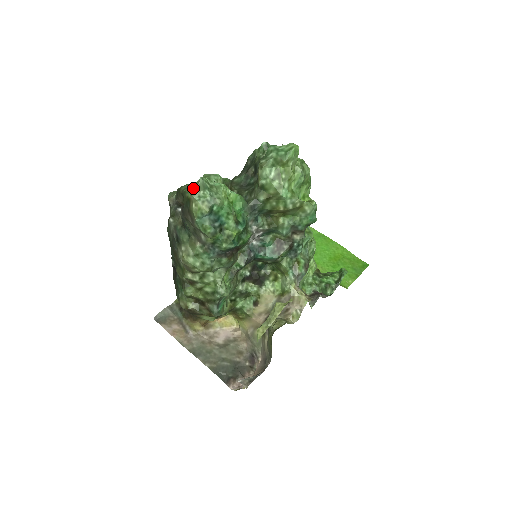
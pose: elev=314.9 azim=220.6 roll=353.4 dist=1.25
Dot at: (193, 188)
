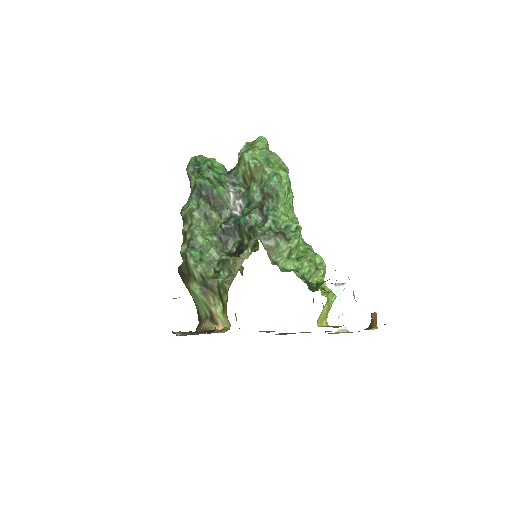
Dot at: occluded
